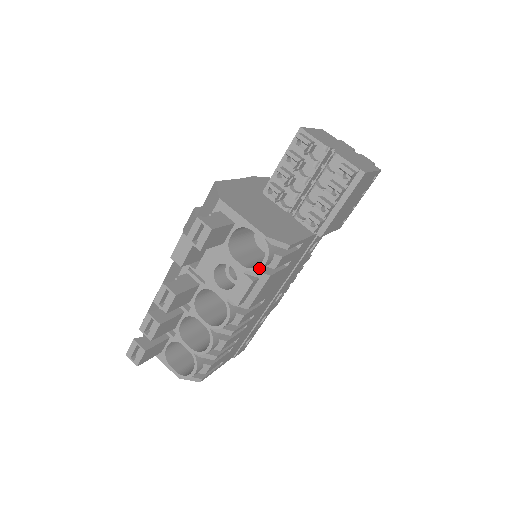
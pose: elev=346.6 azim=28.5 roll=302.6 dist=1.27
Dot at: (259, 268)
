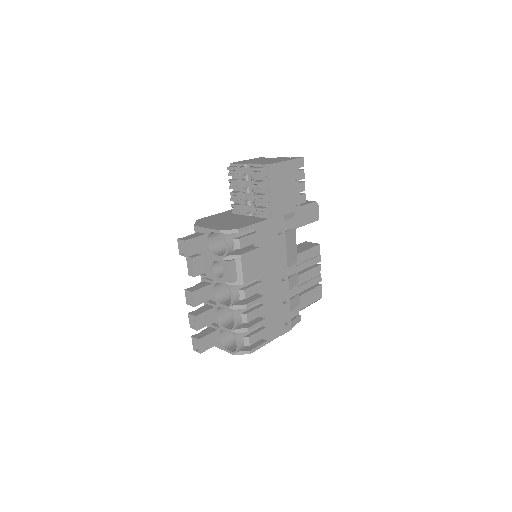
Dot at: (227, 252)
